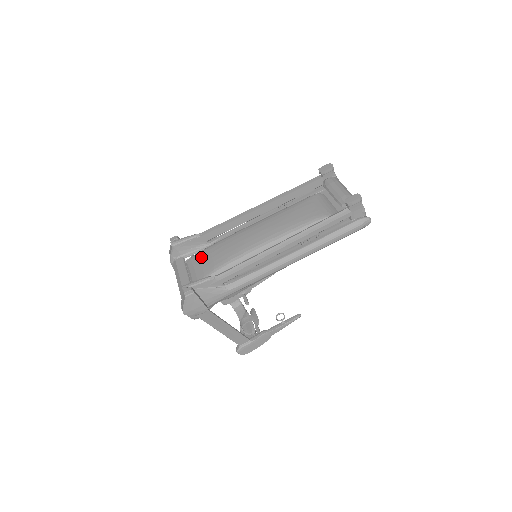
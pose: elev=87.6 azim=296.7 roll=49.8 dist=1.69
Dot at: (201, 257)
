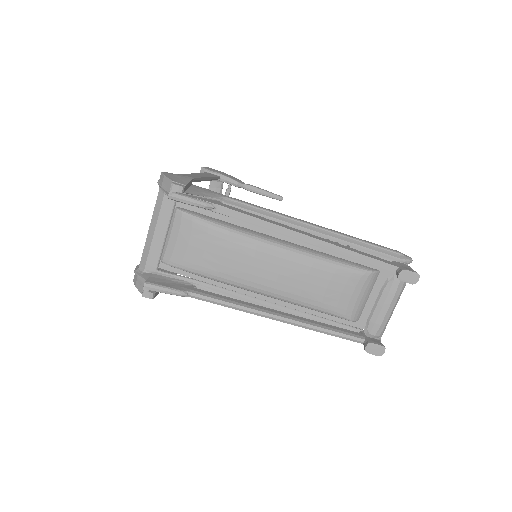
Dot at: (194, 233)
